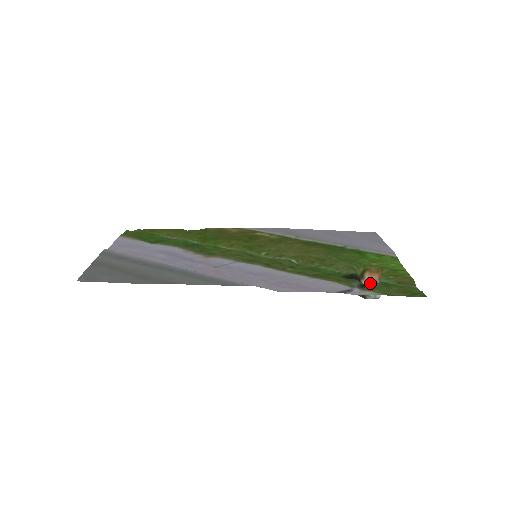
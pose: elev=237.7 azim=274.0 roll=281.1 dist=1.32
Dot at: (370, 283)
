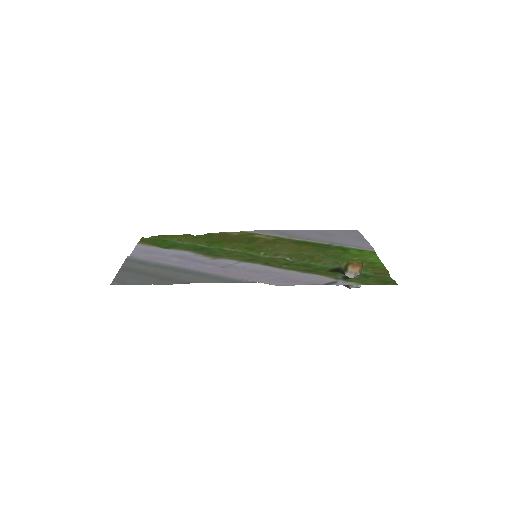
Dot at: (353, 275)
